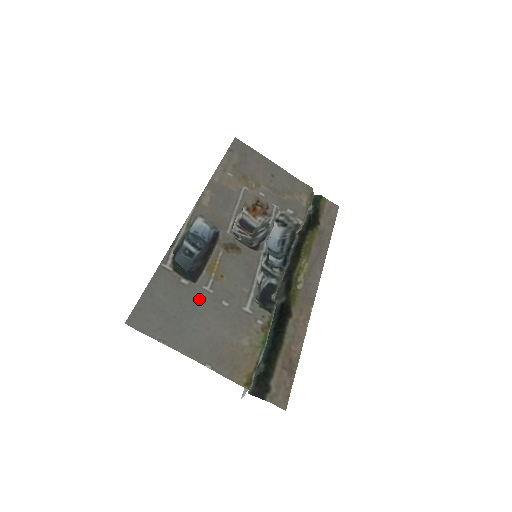
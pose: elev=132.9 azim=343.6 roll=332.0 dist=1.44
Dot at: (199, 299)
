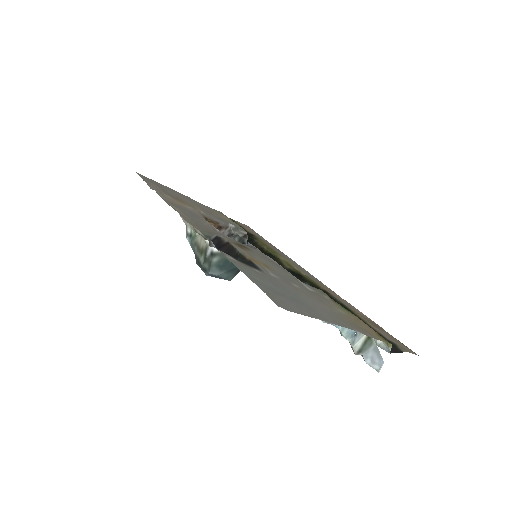
Dot at: (281, 283)
